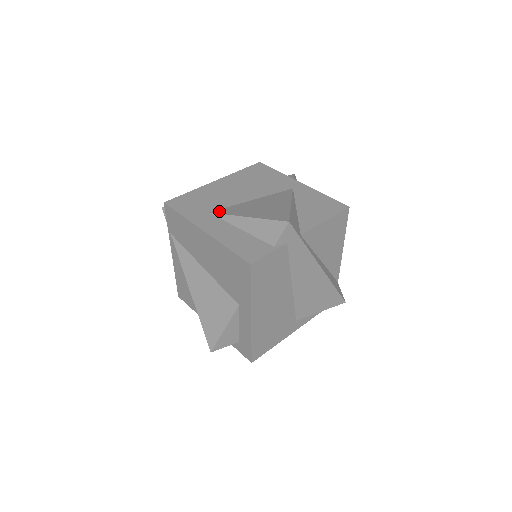
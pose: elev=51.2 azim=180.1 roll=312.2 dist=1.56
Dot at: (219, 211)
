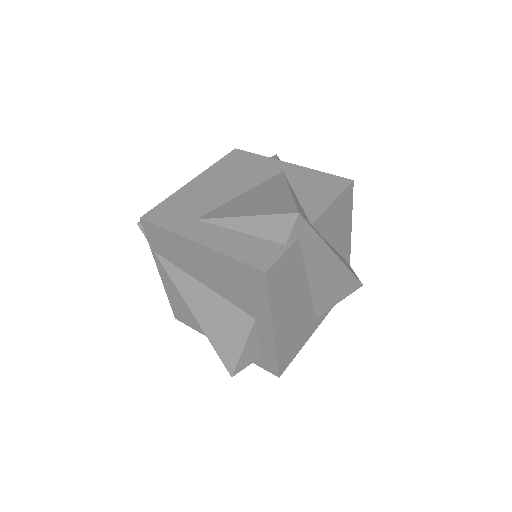
Dot at: (208, 215)
